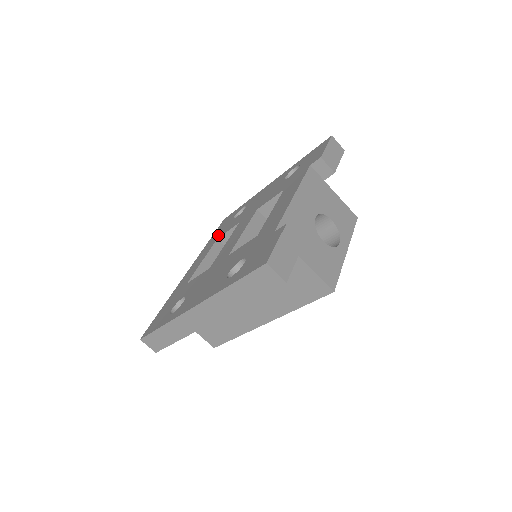
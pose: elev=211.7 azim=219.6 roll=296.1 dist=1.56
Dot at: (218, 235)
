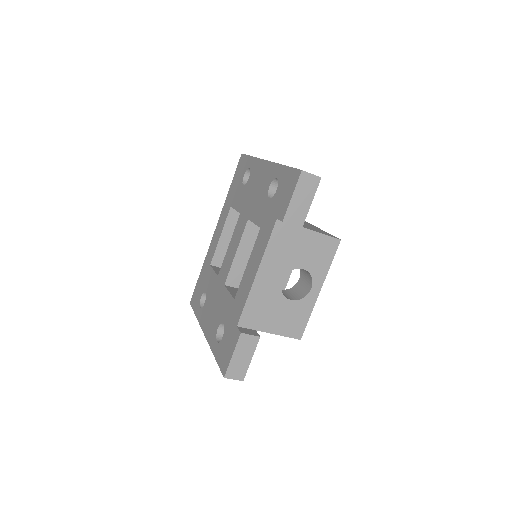
Dot at: (232, 198)
